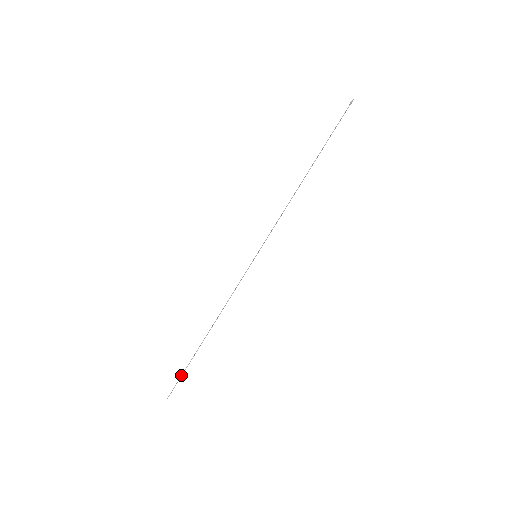
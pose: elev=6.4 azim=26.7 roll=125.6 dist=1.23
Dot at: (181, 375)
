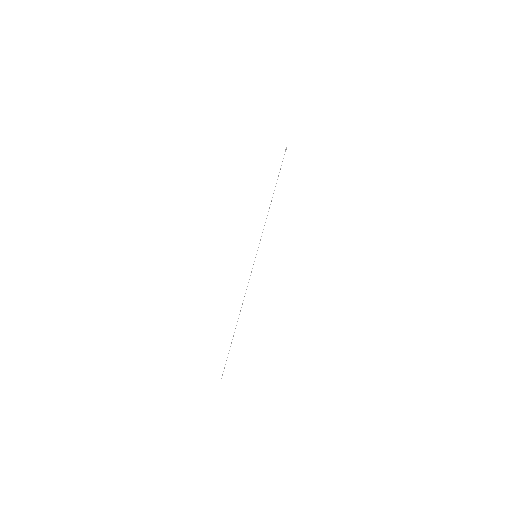
Dot at: occluded
